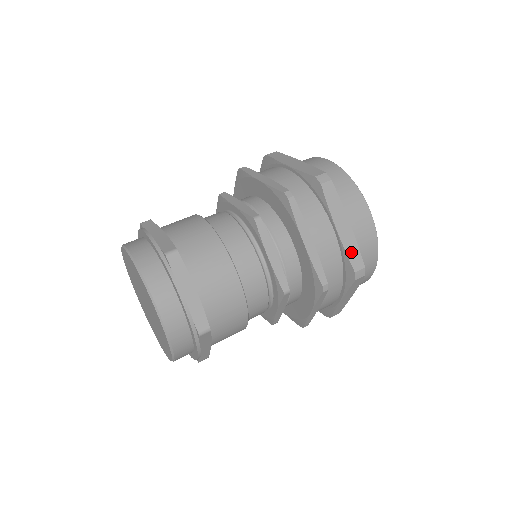
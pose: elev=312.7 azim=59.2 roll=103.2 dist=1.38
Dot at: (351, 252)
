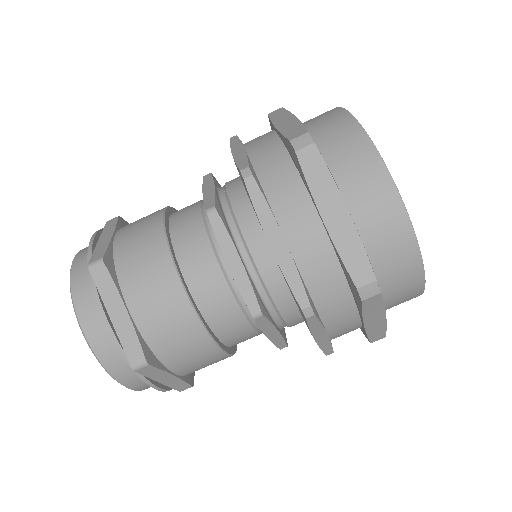
Dot at: (374, 334)
